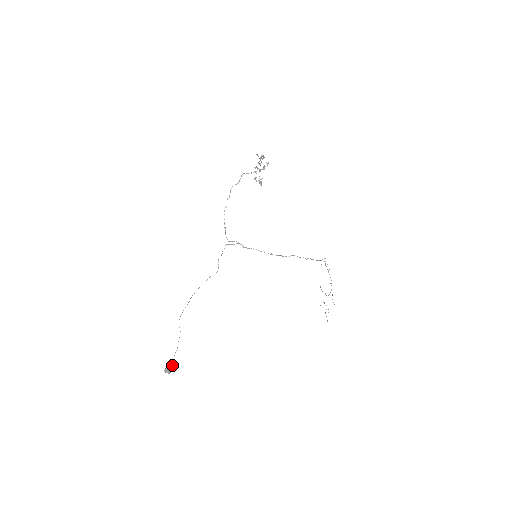
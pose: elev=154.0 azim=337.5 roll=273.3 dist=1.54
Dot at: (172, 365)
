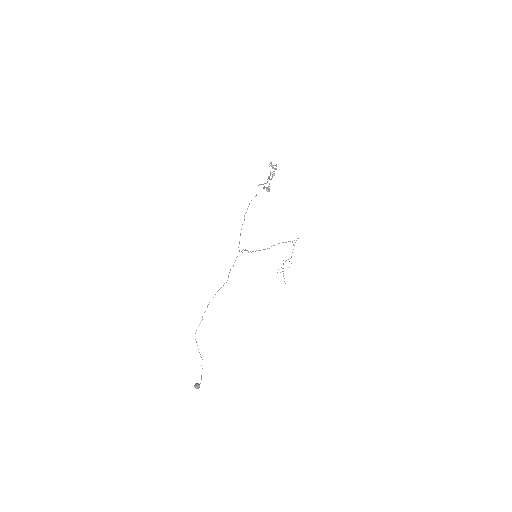
Dot at: occluded
